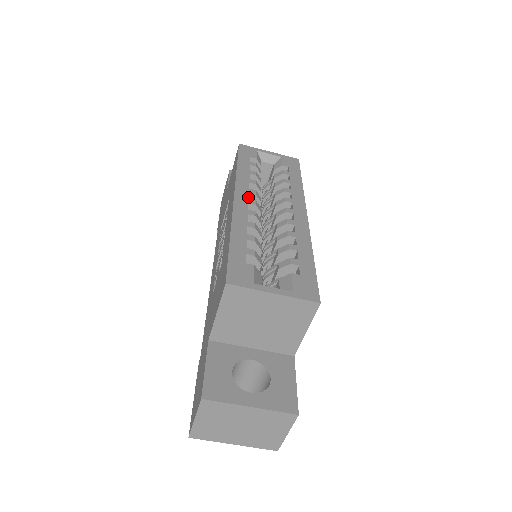
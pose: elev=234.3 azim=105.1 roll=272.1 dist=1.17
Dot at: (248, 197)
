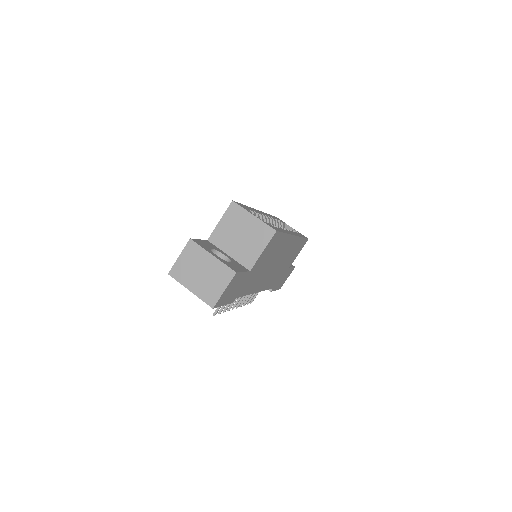
Dot at: (266, 215)
